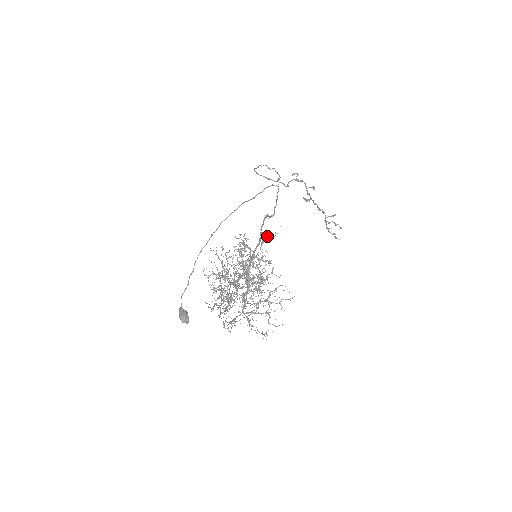
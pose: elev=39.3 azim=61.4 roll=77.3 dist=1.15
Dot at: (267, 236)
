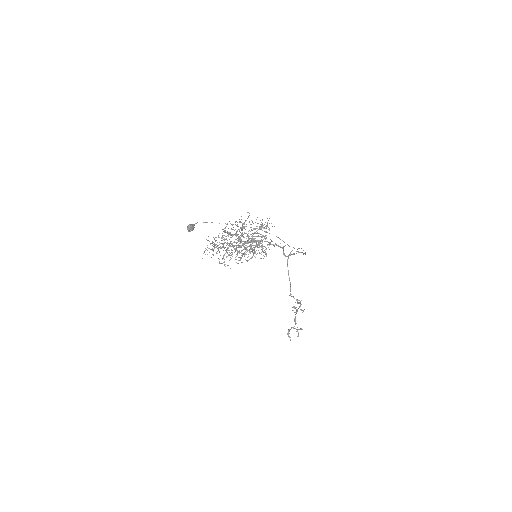
Dot at: occluded
